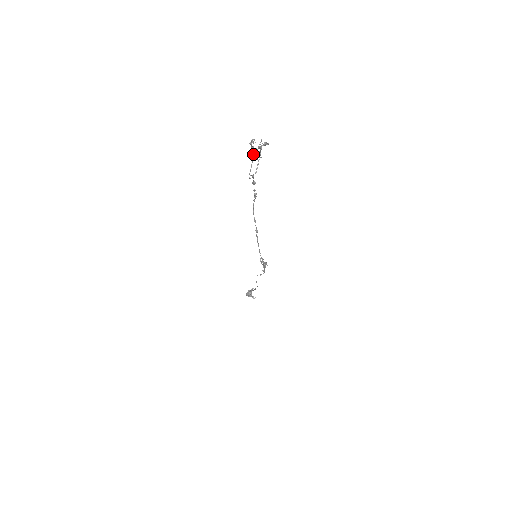
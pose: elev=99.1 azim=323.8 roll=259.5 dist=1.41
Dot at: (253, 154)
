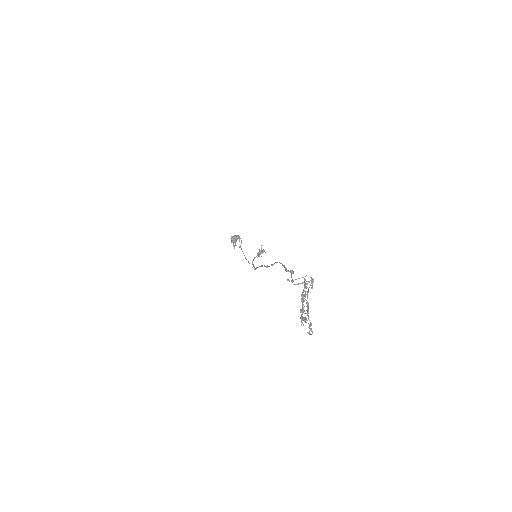
Dot at: (301, 296)
